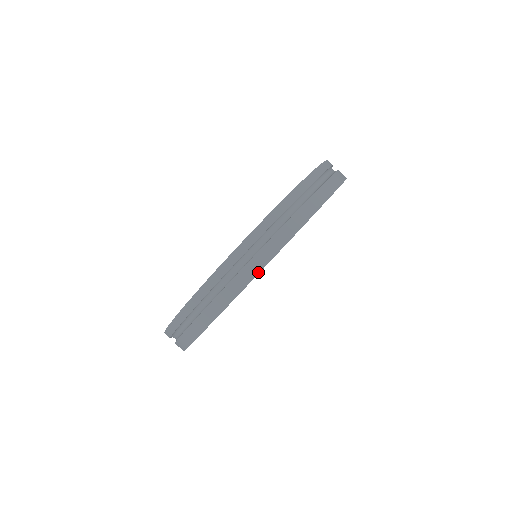
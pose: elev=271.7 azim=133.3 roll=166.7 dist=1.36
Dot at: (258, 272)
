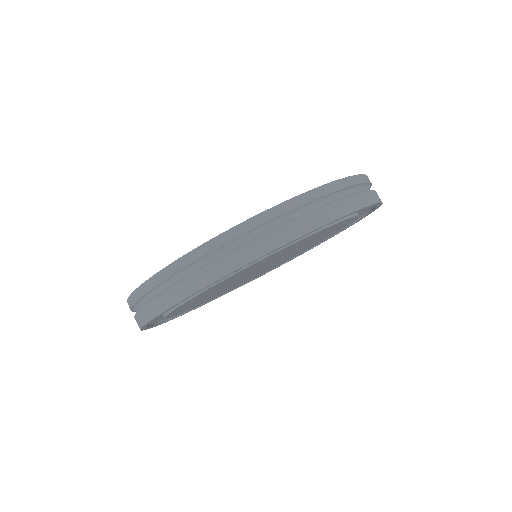
Dot at: (372, 203)
